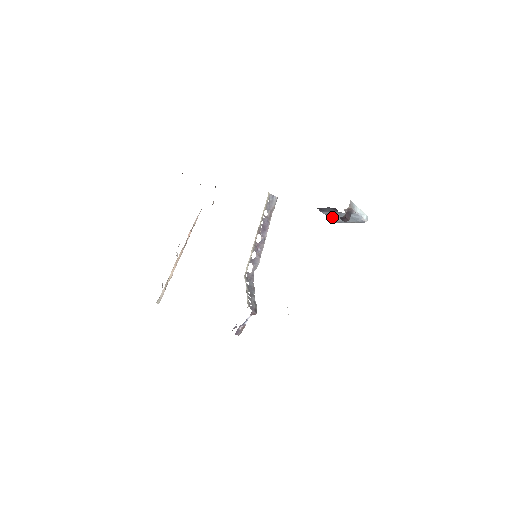
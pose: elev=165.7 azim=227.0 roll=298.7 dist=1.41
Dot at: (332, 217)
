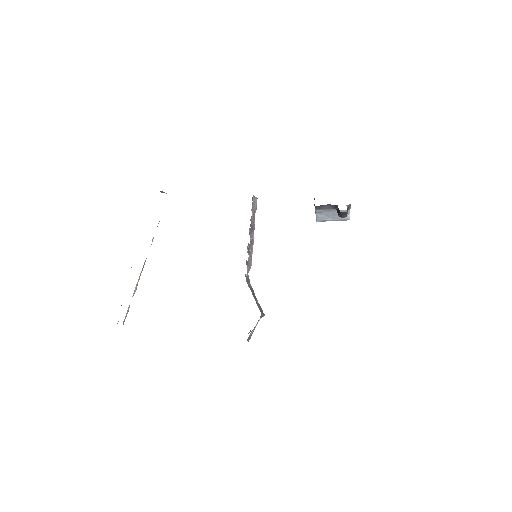
Dot at: (320, 216)
